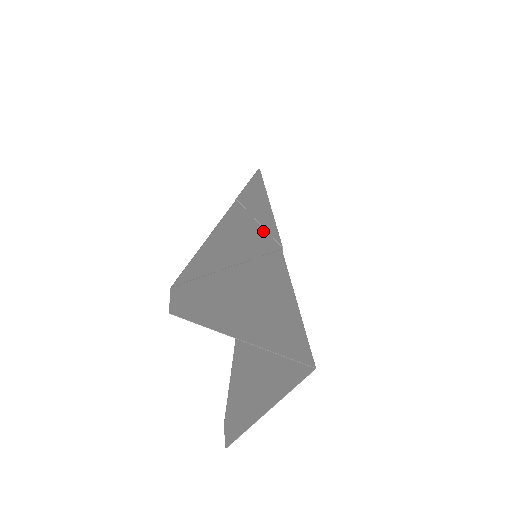
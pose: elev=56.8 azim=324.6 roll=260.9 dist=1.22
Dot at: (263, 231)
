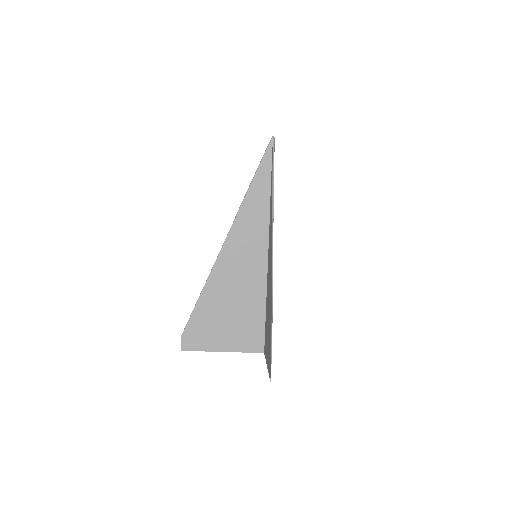
Dot at: occluded
